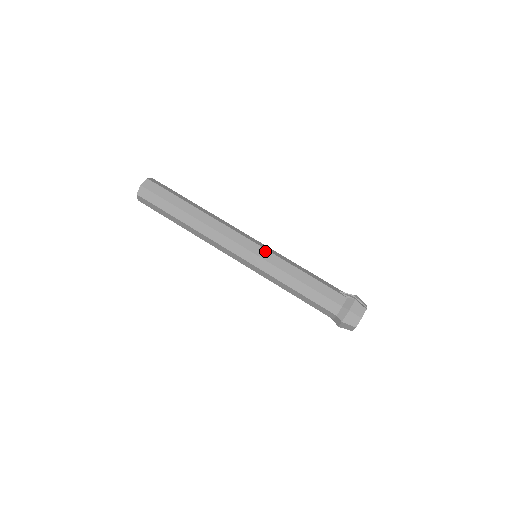
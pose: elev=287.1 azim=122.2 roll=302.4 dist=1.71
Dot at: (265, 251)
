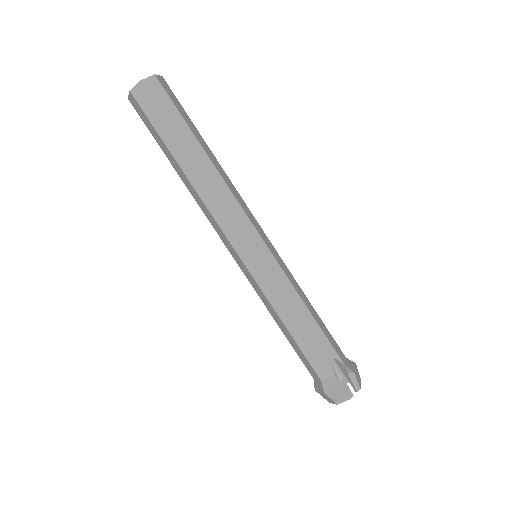
Dot at: (260, 267)
